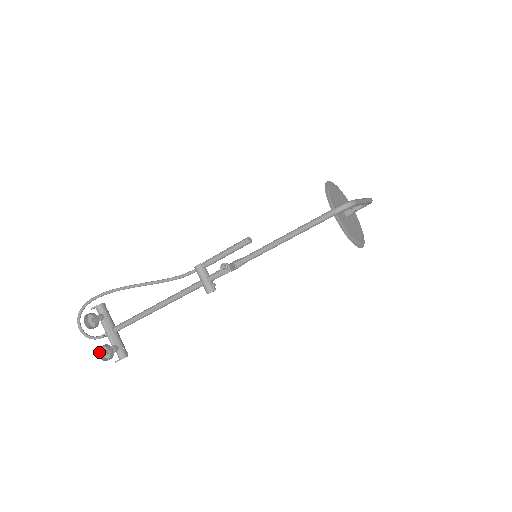
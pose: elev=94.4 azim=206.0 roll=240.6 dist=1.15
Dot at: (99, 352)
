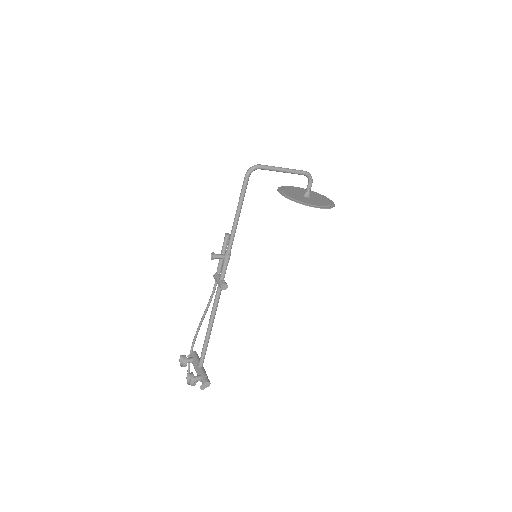
Dot at: (188, 381)
